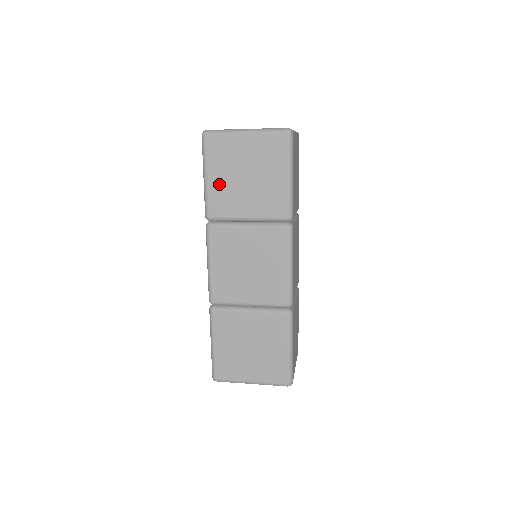
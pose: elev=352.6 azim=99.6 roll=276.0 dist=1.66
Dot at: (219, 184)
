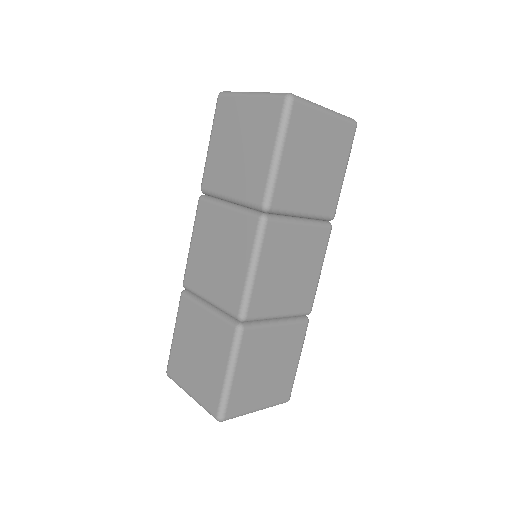
Dot at: (217, 152)
